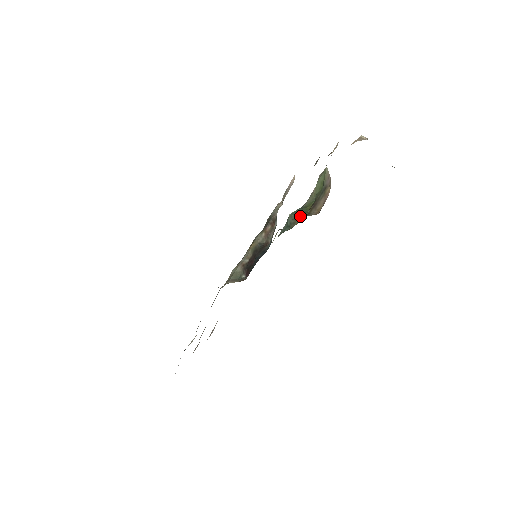
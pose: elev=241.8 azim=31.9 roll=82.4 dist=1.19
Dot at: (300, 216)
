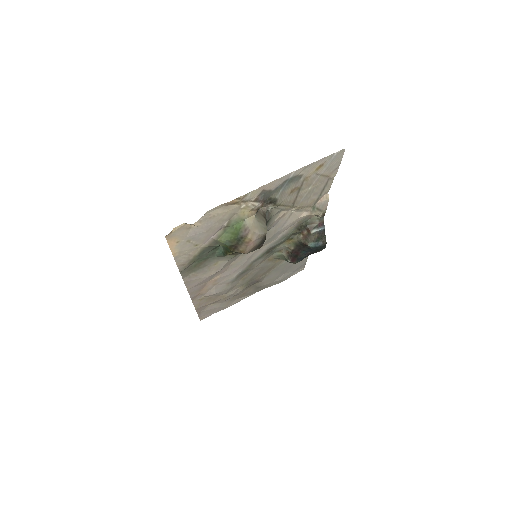
Dot at: (228, 250)
